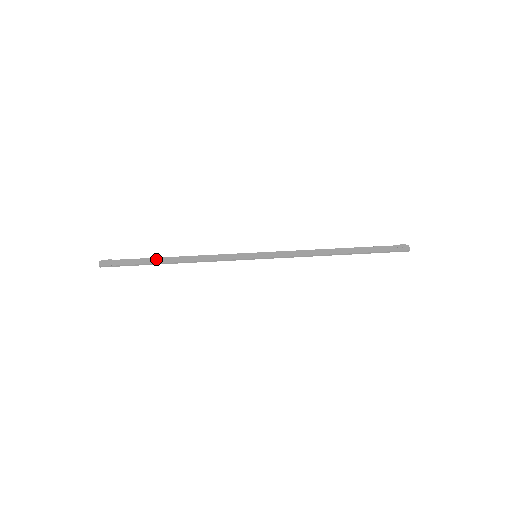
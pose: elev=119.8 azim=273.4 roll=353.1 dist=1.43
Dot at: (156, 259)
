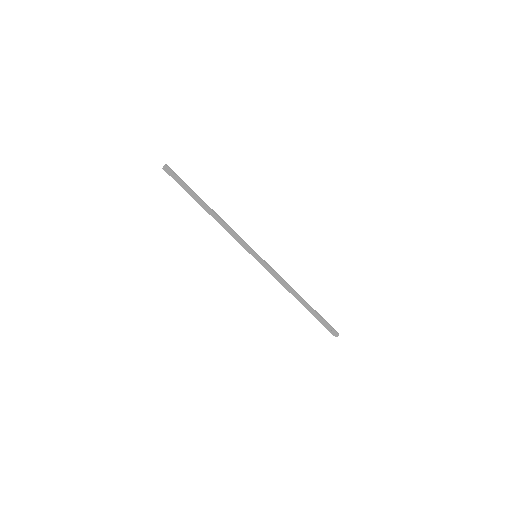
Dot at: (199, 199)
